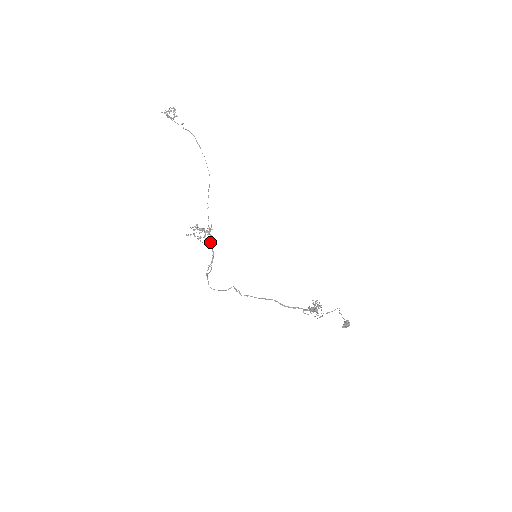
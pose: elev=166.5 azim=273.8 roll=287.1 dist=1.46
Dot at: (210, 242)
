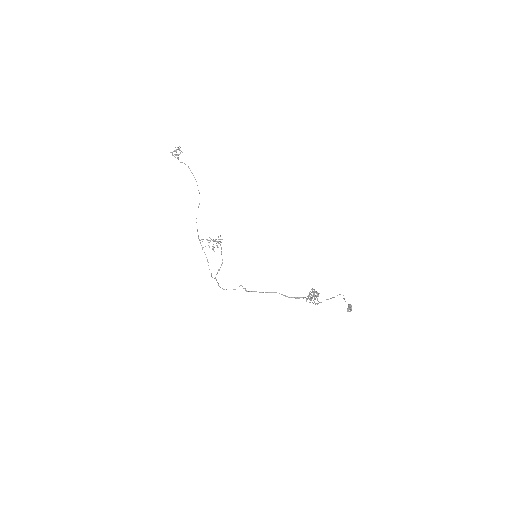
Dot at: (202, 249)
